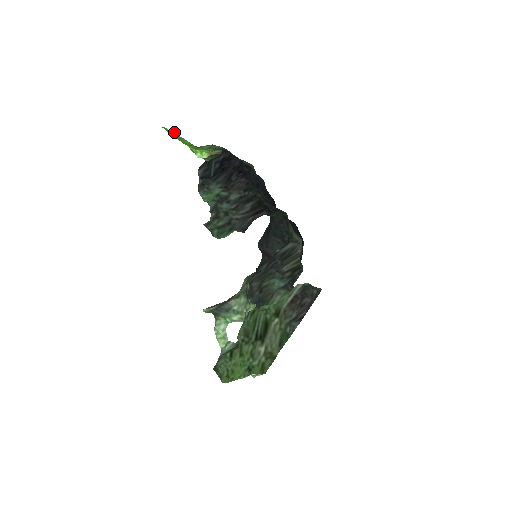
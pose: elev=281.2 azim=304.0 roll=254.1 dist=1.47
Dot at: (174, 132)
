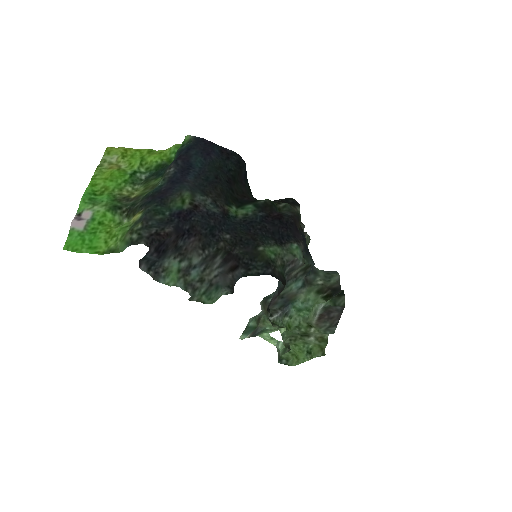
Dot at: (75, 224)
